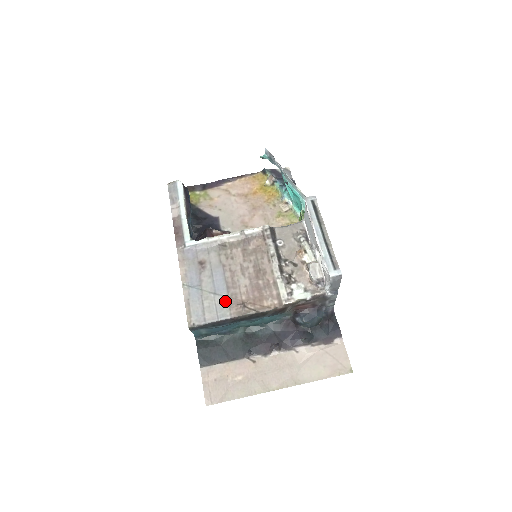
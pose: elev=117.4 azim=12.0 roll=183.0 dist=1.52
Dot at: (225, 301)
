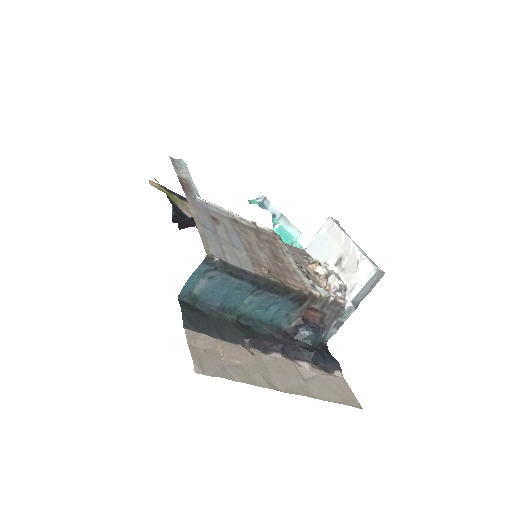
Dot at: (246, 257)
